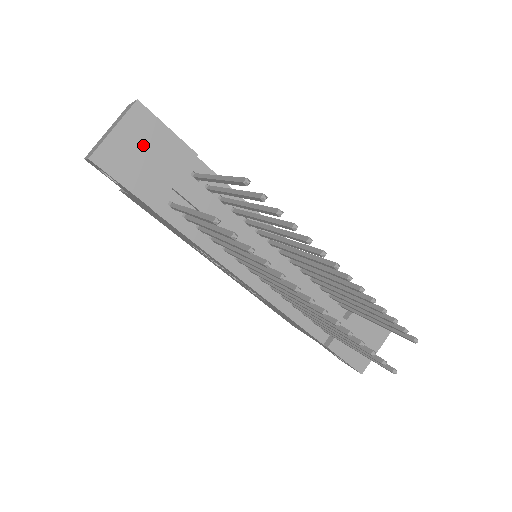
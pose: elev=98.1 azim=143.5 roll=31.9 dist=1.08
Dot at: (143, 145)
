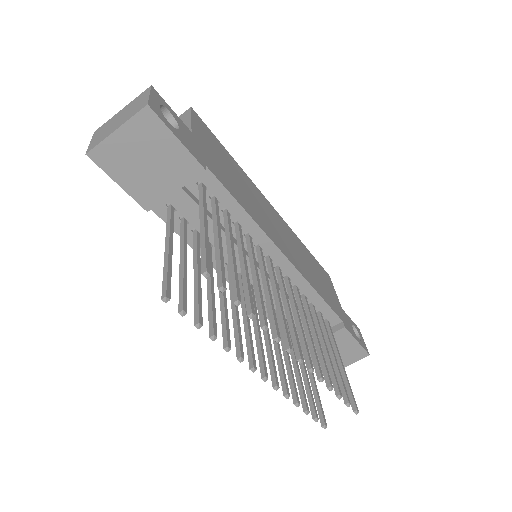
Dot at: (146, 151)
